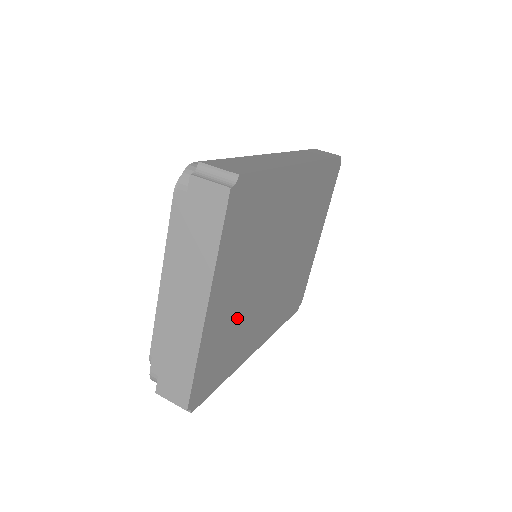
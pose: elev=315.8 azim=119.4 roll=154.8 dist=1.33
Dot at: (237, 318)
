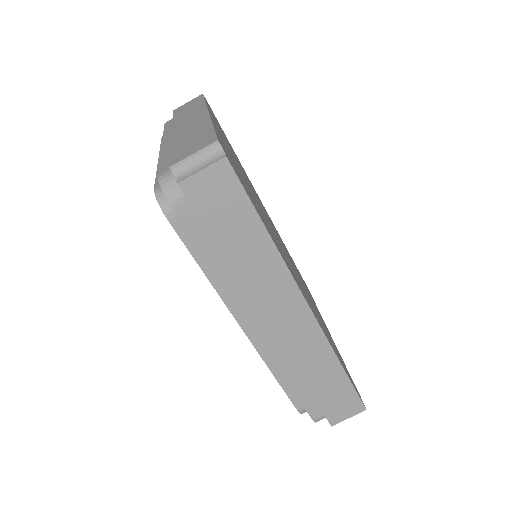
Dot at: occluded
